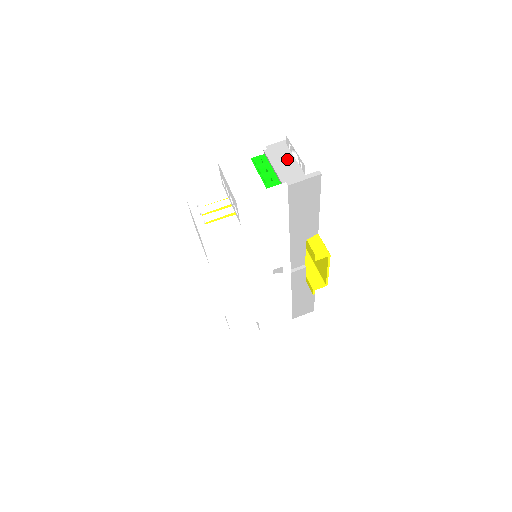
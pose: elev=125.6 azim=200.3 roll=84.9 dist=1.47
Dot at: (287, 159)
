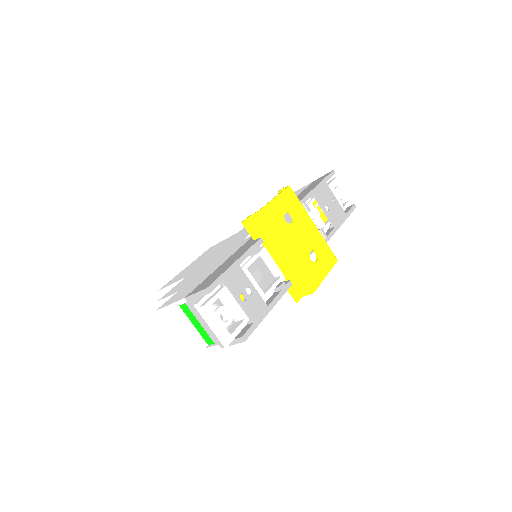
Dot at: occluded
